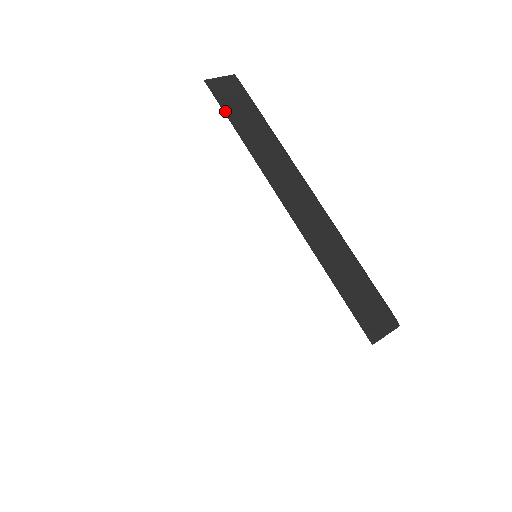
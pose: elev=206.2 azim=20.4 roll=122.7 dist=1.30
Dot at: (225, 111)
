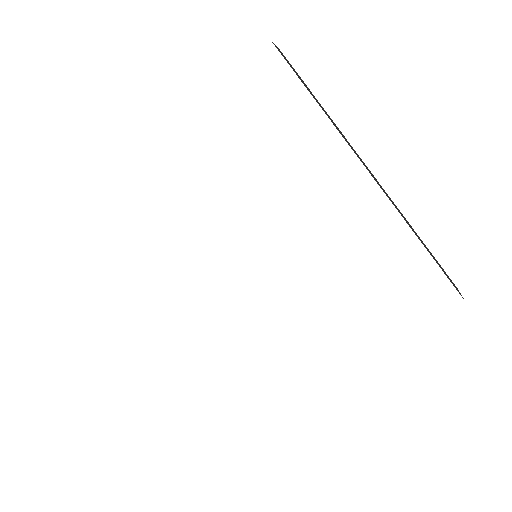
Dot at: occluded
